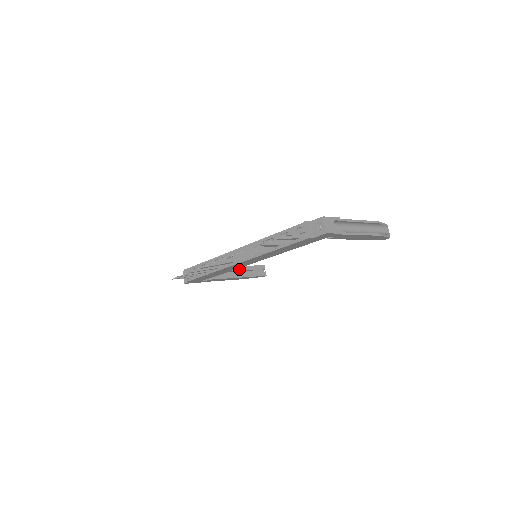
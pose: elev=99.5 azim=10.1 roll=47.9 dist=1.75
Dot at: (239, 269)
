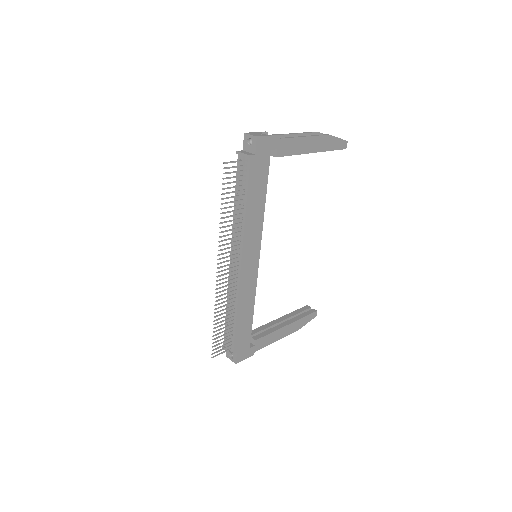
Dot at: (282, 320)
